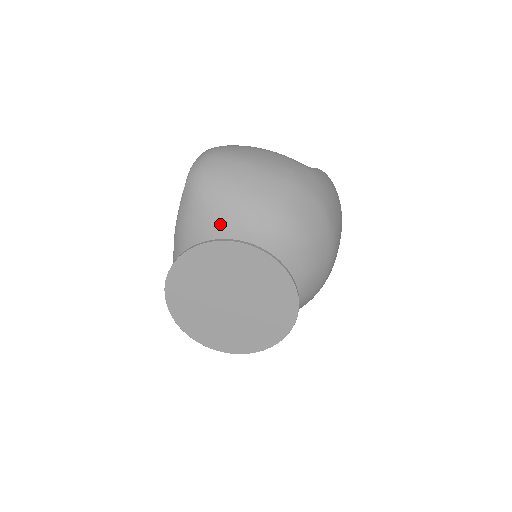
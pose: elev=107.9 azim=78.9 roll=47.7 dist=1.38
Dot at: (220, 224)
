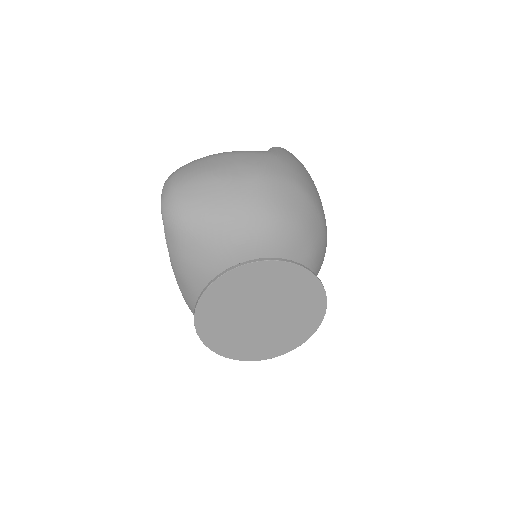
Dot at: (216, 248)
